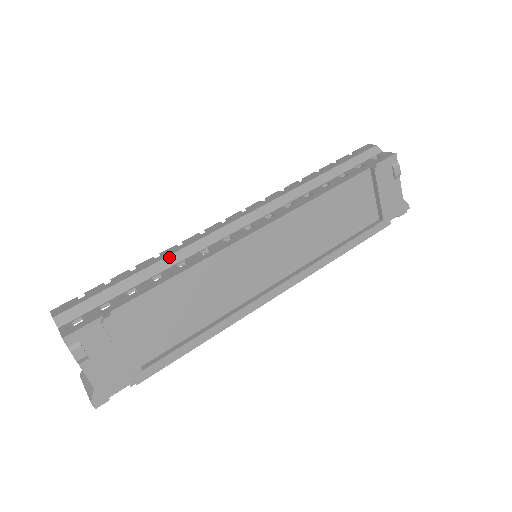
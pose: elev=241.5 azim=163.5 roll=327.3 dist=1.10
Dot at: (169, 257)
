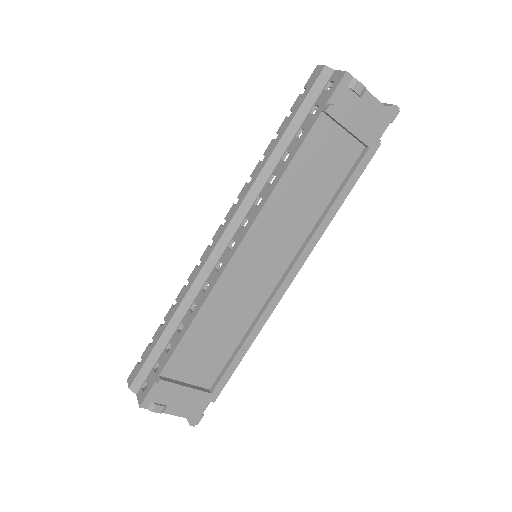
Dot at: (181, 304)
